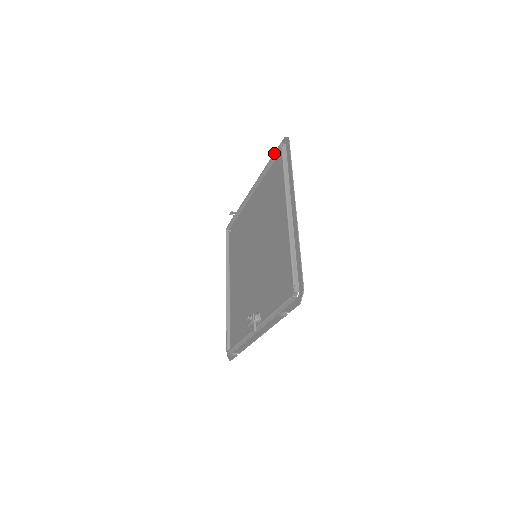
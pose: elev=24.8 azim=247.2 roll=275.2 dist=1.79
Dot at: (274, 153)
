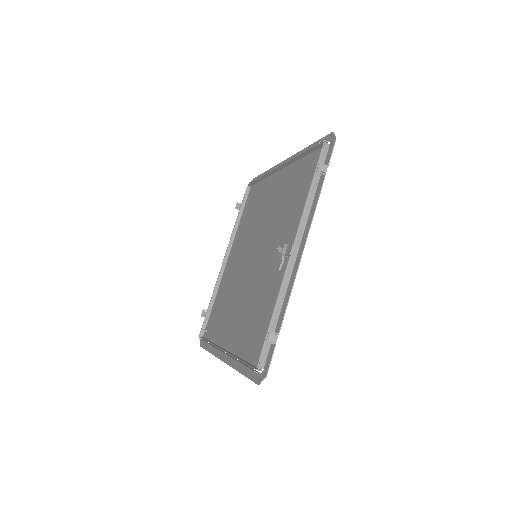
Dot at: (243, 198)
